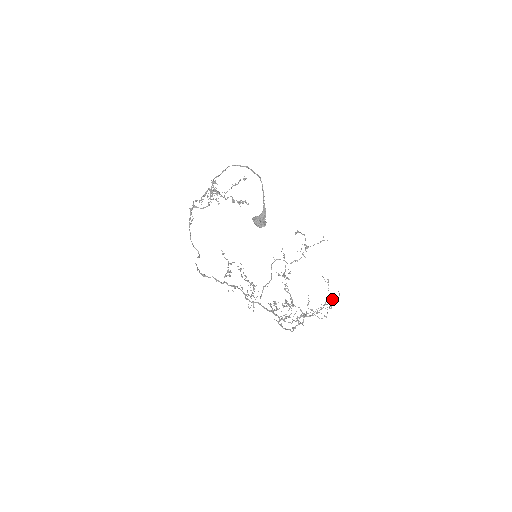
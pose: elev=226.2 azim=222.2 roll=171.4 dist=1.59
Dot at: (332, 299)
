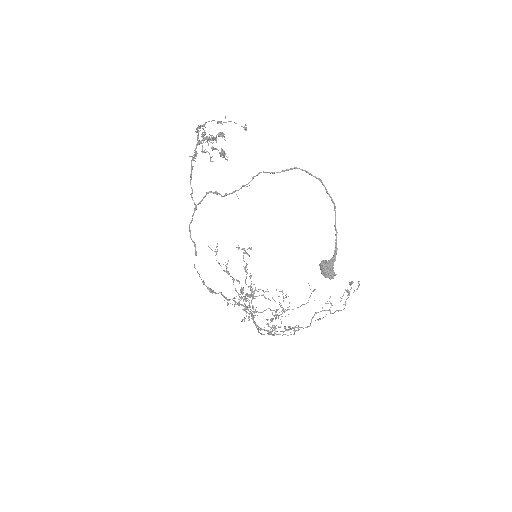
Dot at: occluded
